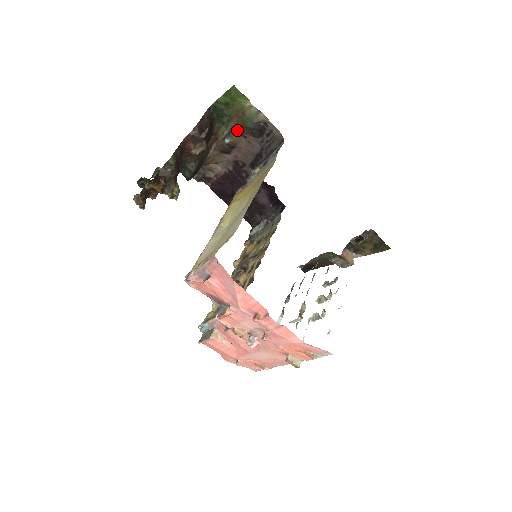
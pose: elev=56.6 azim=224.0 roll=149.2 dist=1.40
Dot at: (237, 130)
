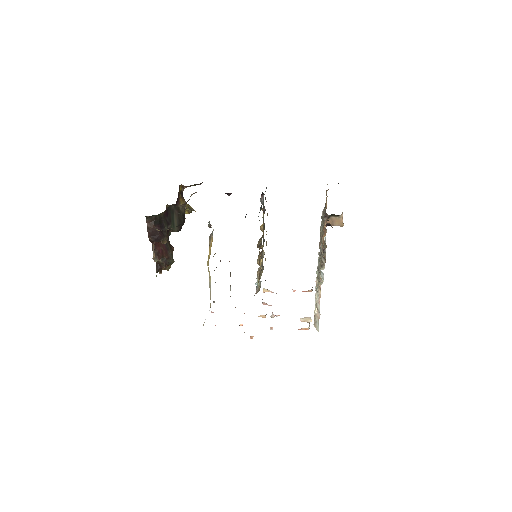
Dot at: occluded
